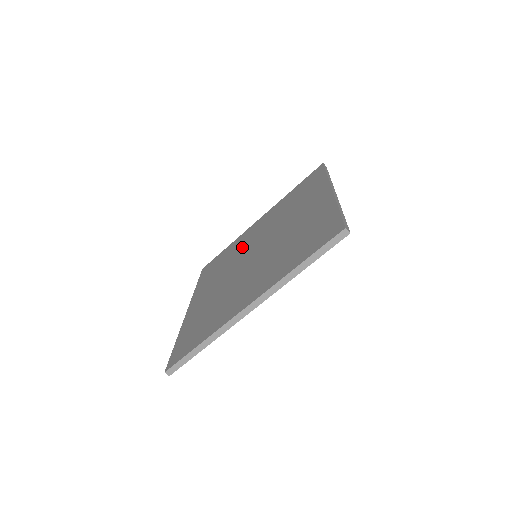
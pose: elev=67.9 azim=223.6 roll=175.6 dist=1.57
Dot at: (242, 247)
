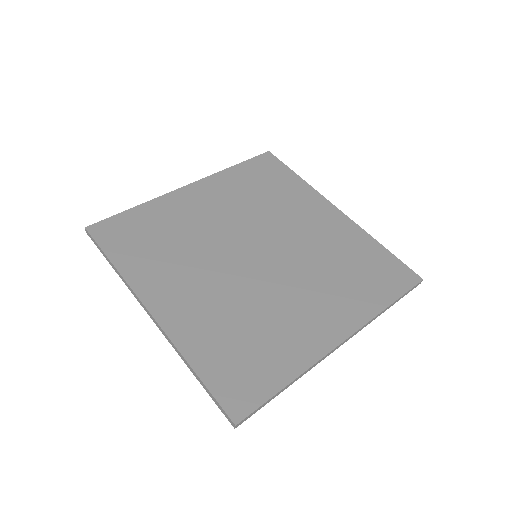
Dot at: (200, 227)
